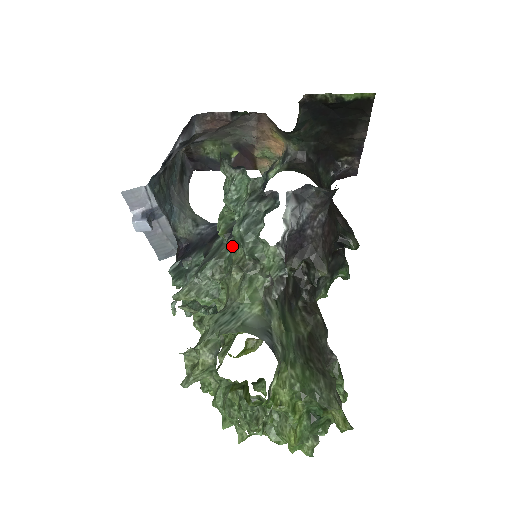
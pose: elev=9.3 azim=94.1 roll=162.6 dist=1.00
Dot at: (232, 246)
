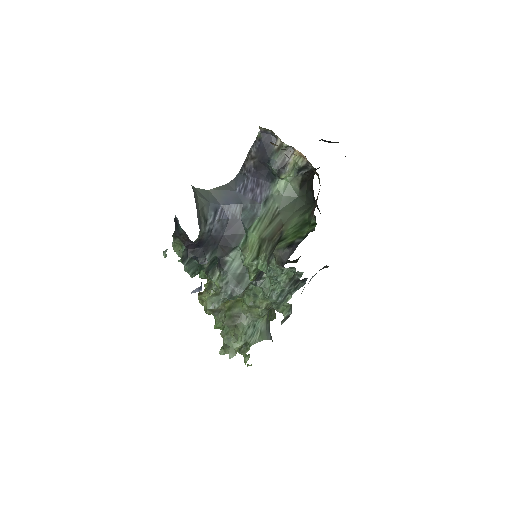
Dot at: (257, 286)
